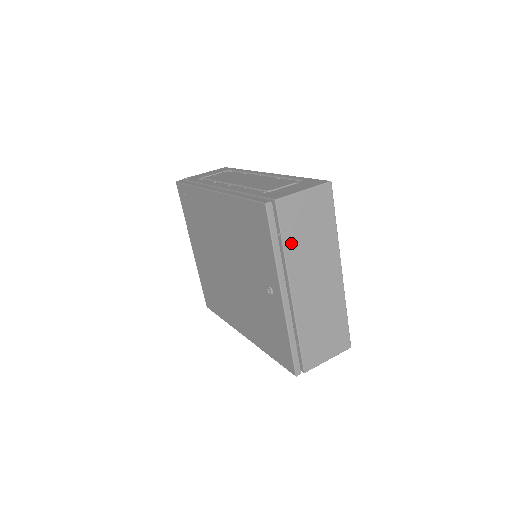
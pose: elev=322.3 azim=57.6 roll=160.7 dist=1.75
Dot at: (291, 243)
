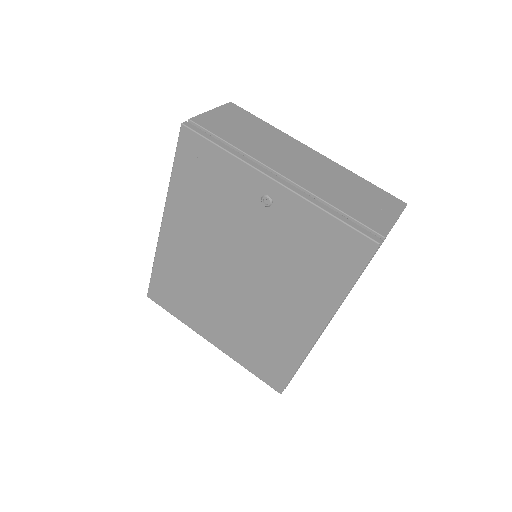
Dot at: (237, 142)
